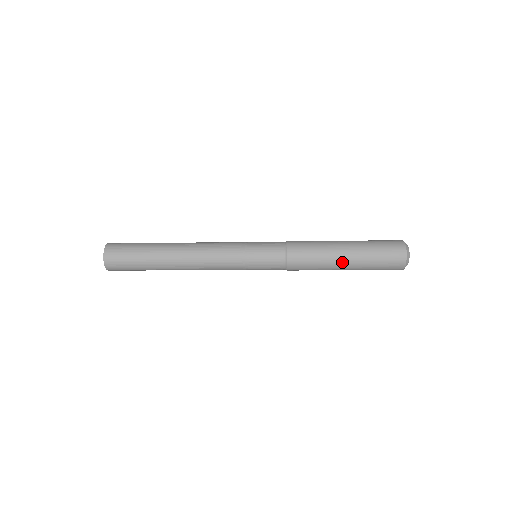
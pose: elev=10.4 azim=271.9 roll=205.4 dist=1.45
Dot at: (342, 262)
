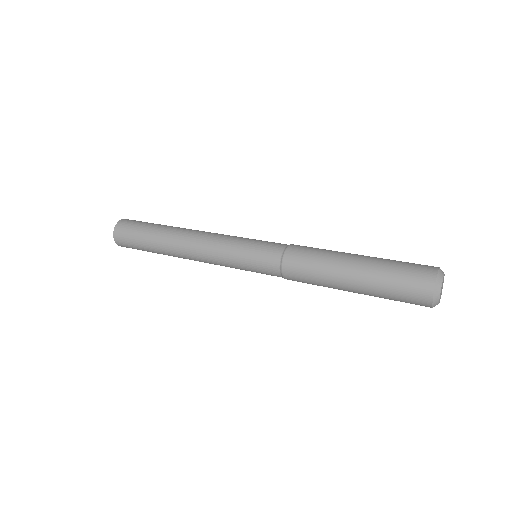
Dot at: (346, 285)
